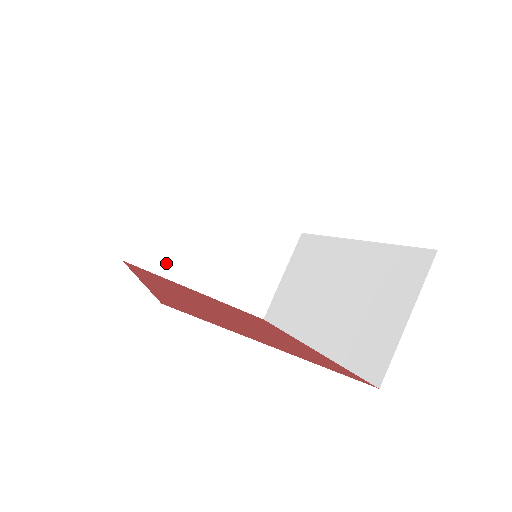
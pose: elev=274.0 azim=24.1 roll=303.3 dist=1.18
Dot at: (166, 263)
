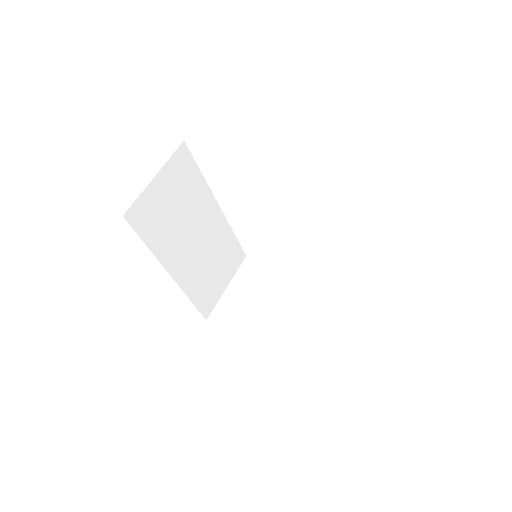
Dot at: (237, 320)
